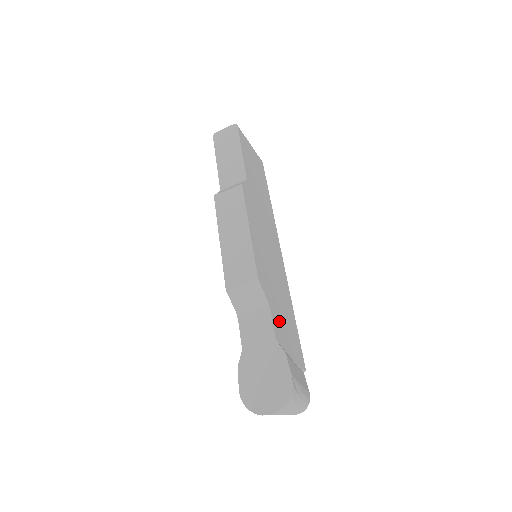
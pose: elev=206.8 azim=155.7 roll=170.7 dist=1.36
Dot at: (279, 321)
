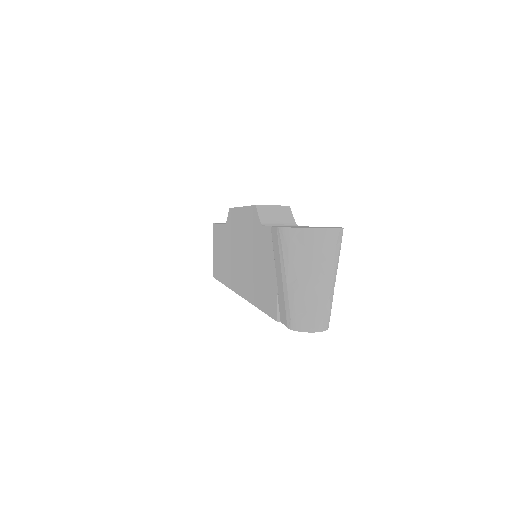
Dot at: occluded
